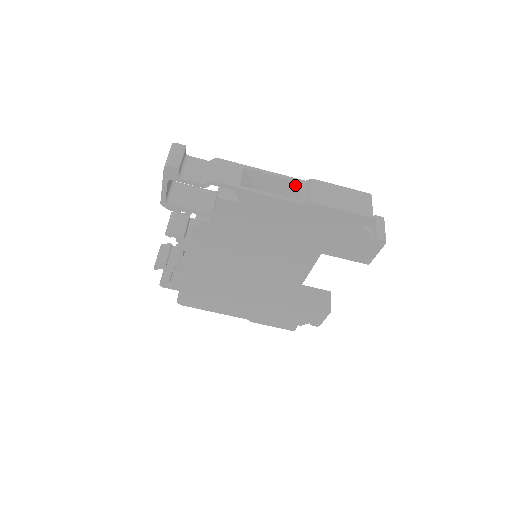
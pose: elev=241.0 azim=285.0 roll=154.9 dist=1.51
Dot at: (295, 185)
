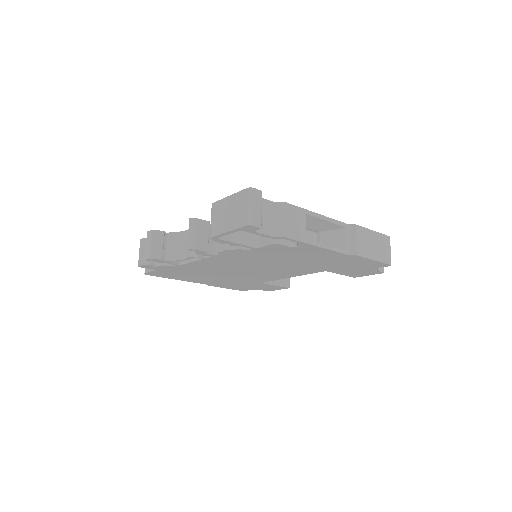
Dot at: (339, 228)
